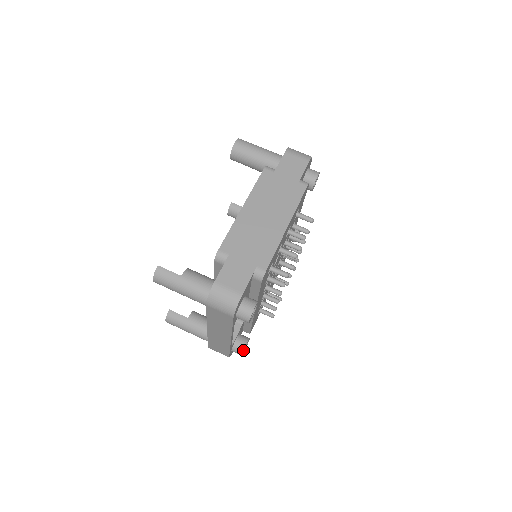
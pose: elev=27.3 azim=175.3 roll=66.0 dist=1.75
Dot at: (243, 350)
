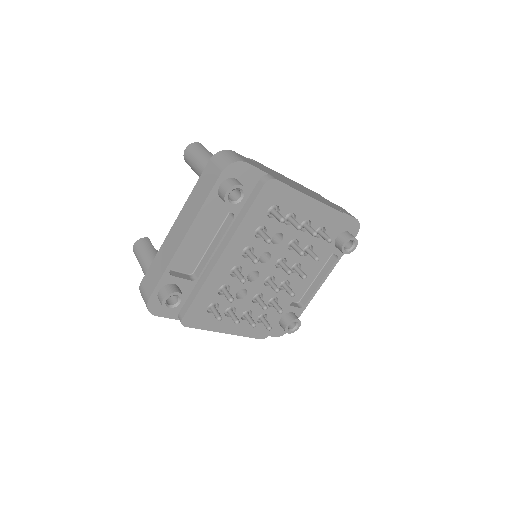
Dot at: (171, 293)
